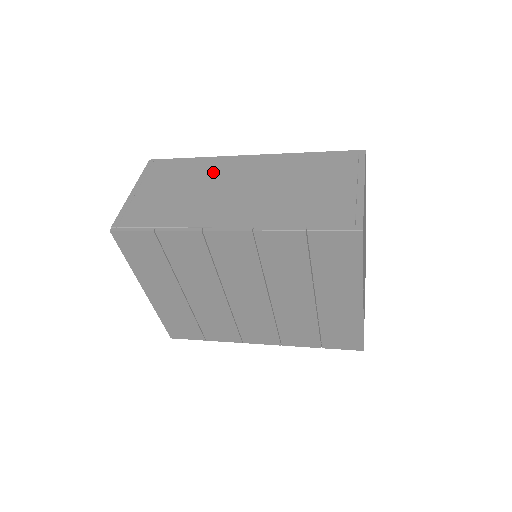
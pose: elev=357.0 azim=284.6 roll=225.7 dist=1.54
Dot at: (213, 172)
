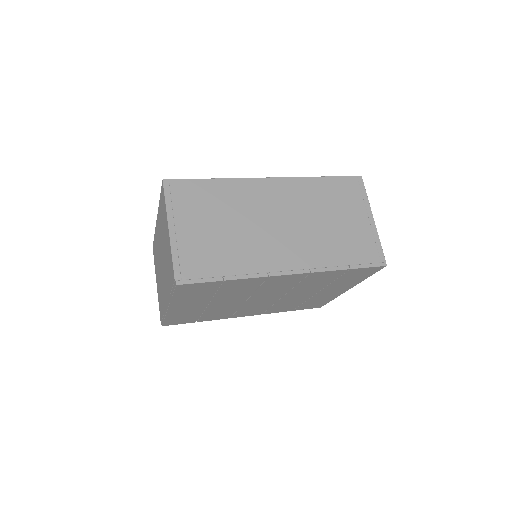
Dot at: (244, 201)
